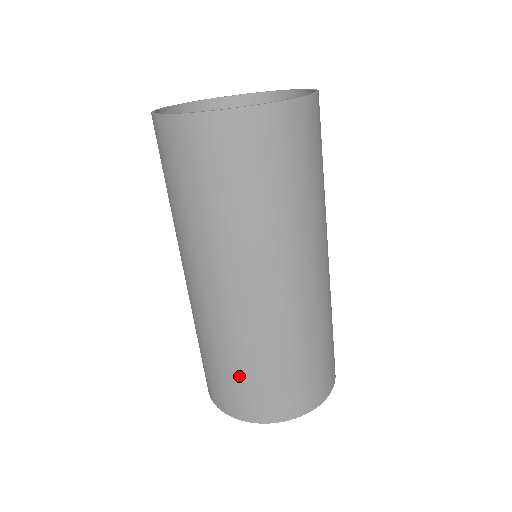
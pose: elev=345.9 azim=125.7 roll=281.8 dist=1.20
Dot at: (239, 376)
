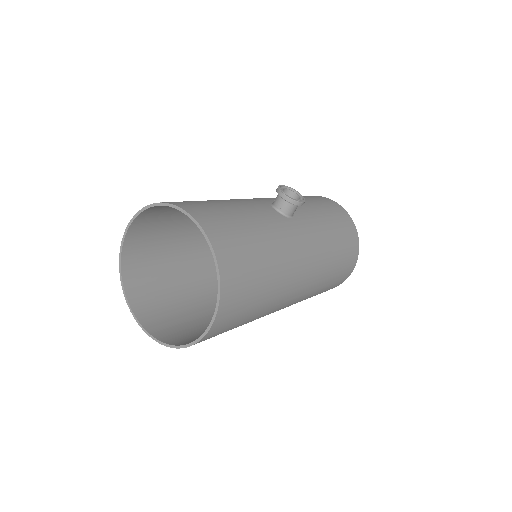
Dot at: occluded
